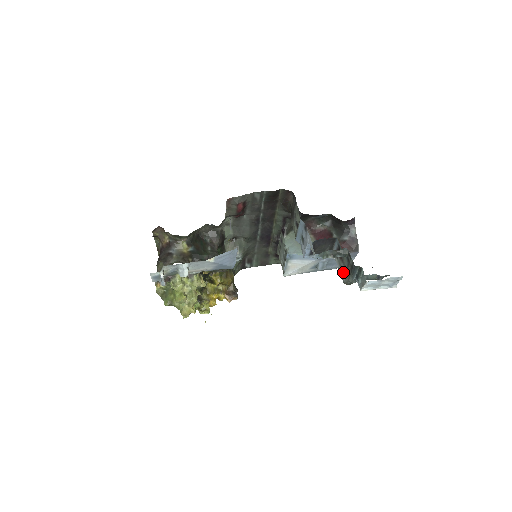
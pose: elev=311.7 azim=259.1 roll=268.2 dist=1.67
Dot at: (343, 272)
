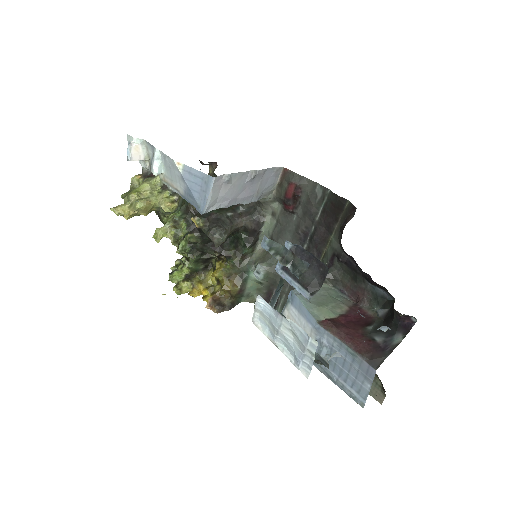
Dot at: occluded
